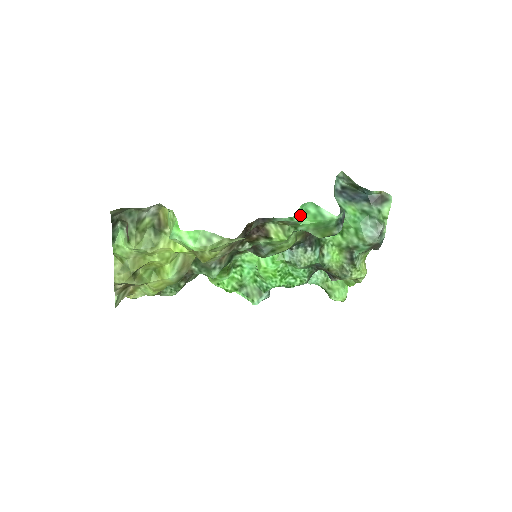
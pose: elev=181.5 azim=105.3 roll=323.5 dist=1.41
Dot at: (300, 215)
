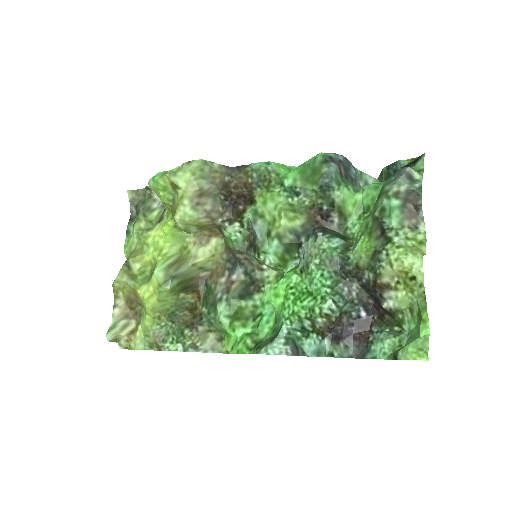
Dot at: (284, 168)
